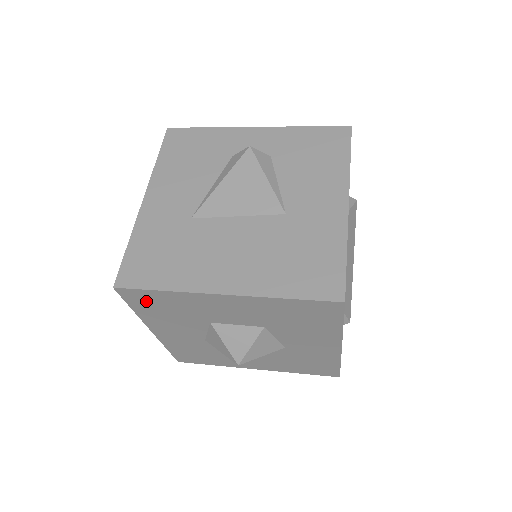
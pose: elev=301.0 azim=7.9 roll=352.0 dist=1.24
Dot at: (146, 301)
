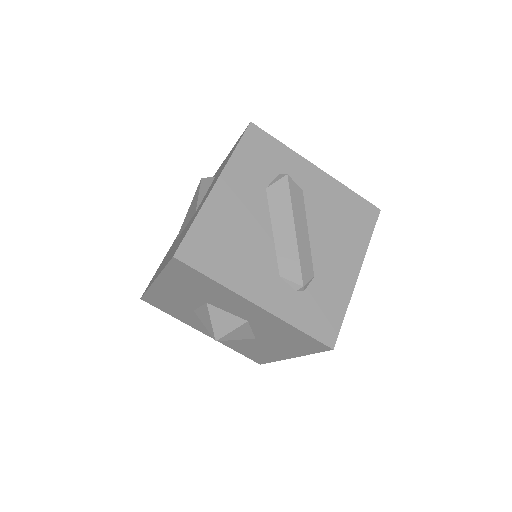
Dot at: (159, 304)
